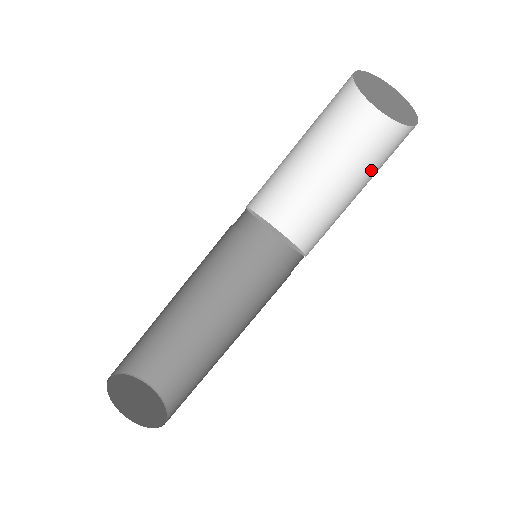
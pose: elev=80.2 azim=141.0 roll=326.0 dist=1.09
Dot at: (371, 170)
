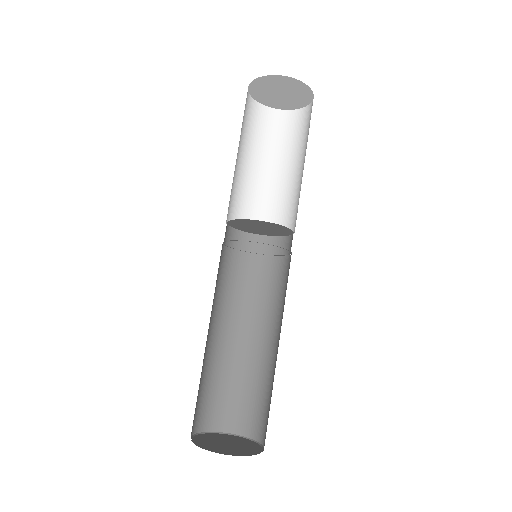
Dot at: (306, 145)
